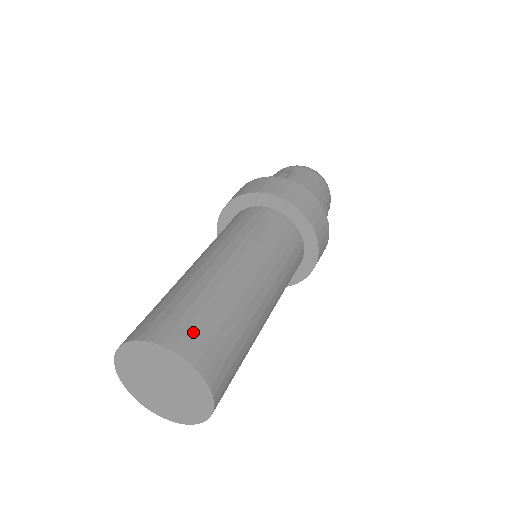
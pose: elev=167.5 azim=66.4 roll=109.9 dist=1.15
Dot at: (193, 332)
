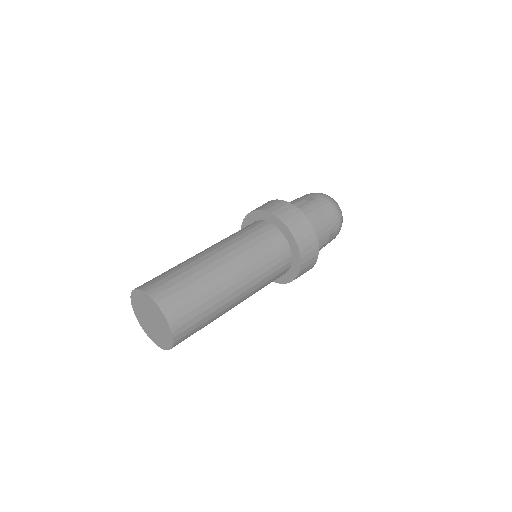
Dot at: (175, 297)
